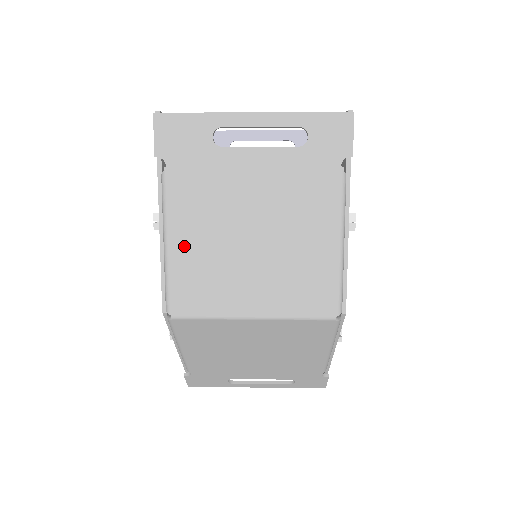
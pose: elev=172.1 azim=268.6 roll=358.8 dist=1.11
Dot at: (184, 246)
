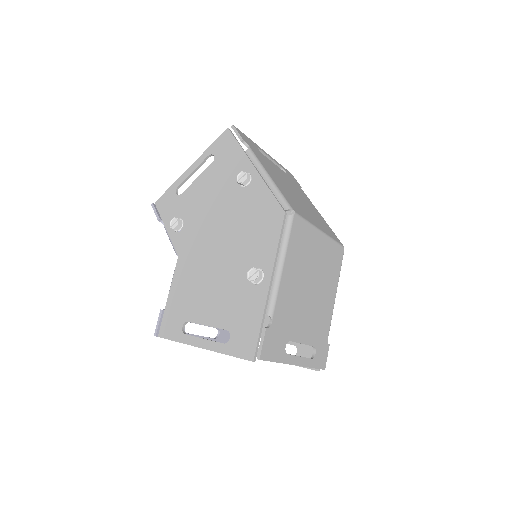
Dot at: (277, 182)
